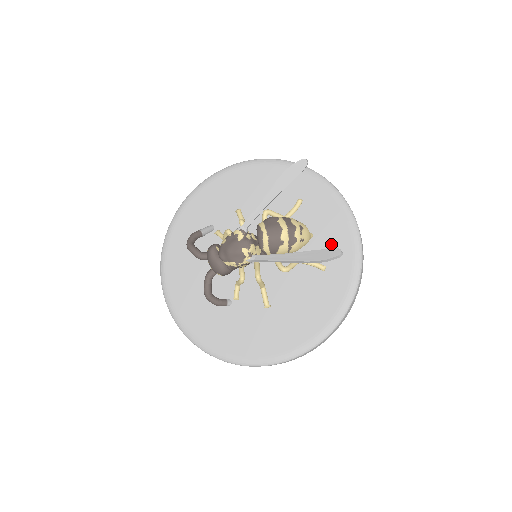
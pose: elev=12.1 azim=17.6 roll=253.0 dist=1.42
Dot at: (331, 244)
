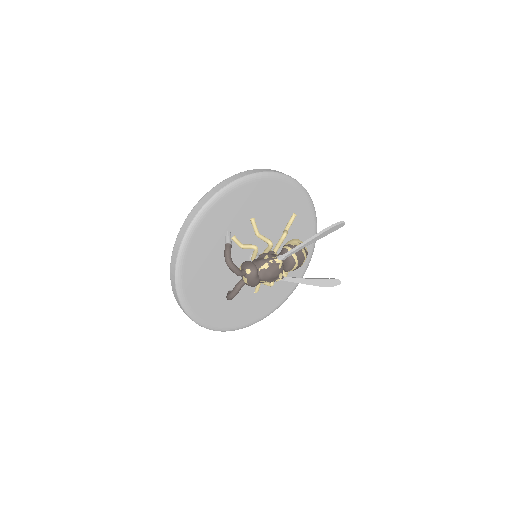
Dot at: occluded
